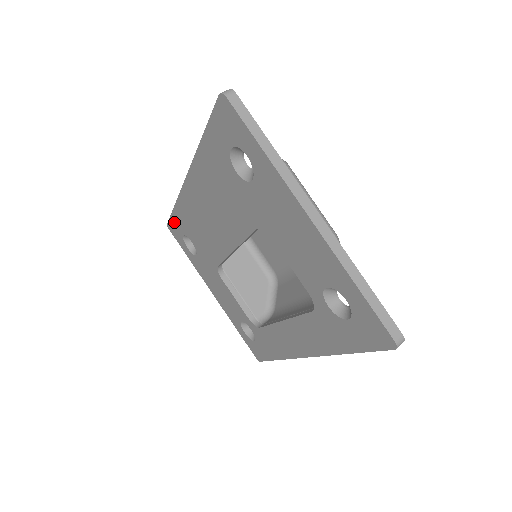
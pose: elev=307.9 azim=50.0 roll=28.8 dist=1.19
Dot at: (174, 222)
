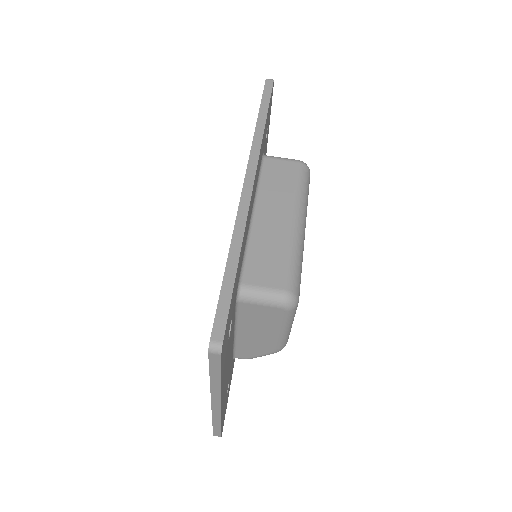
Dot at: occluded
